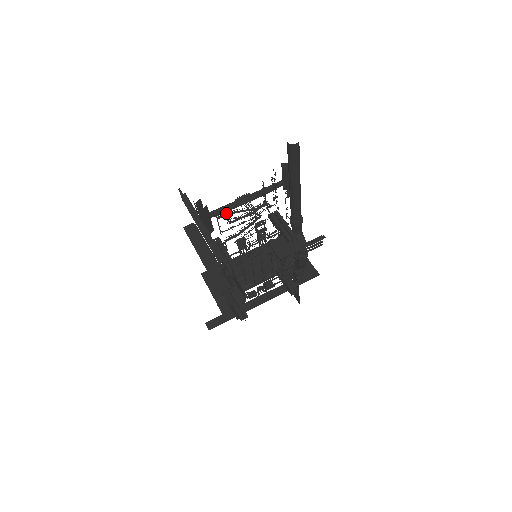
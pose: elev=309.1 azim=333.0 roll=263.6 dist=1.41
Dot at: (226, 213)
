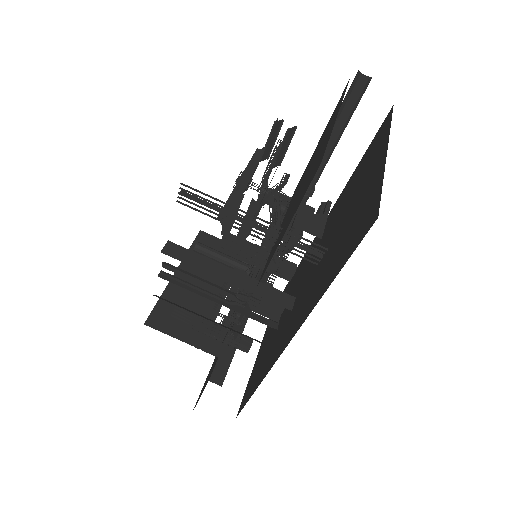
Dot at: (260, 200)
